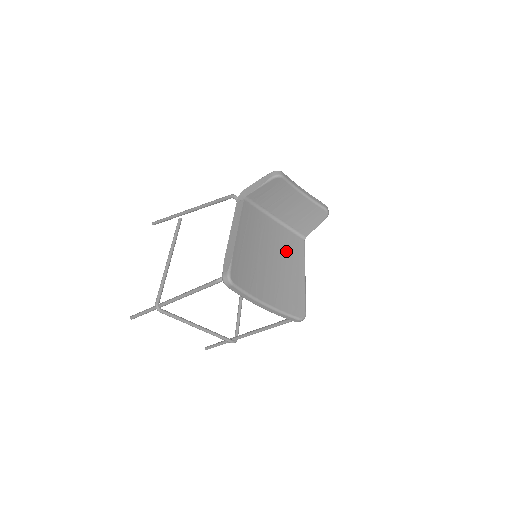
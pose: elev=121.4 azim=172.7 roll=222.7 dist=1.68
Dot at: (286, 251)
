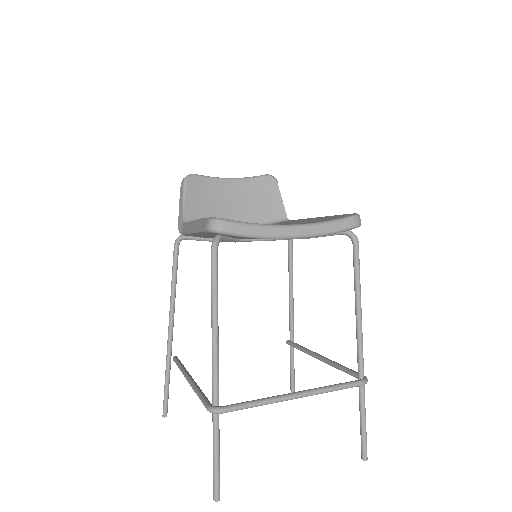
Dot at: occluded
